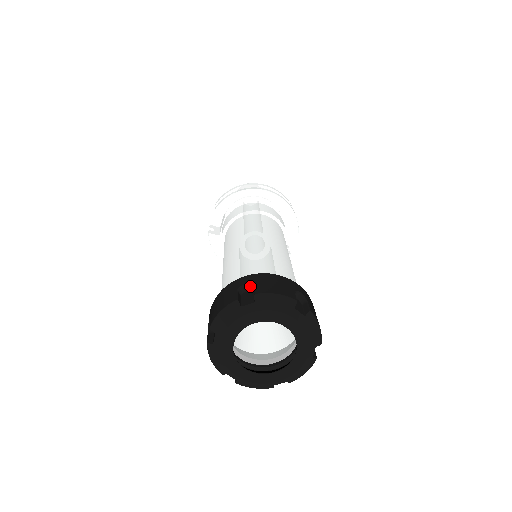
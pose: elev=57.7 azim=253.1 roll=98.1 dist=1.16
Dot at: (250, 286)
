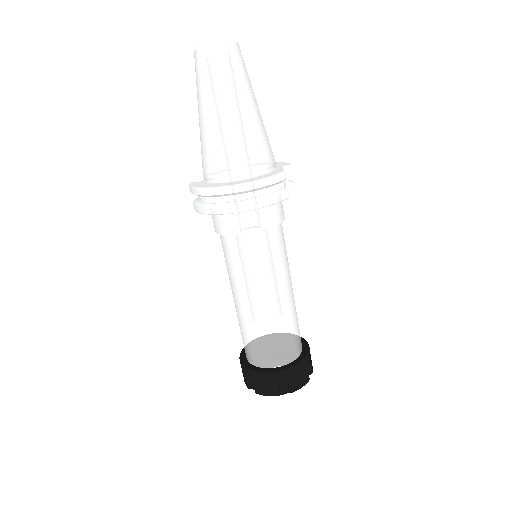
Dot at: (252, 380)
